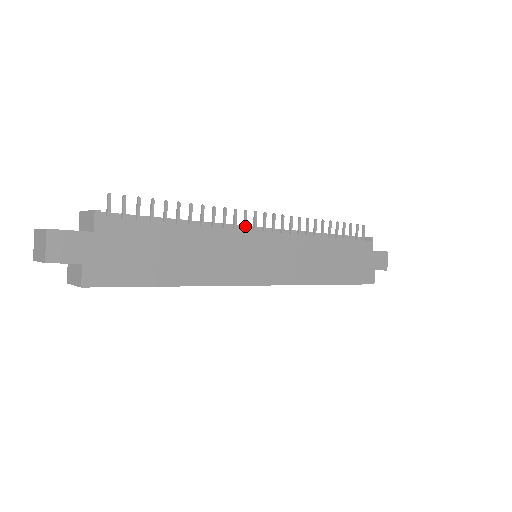
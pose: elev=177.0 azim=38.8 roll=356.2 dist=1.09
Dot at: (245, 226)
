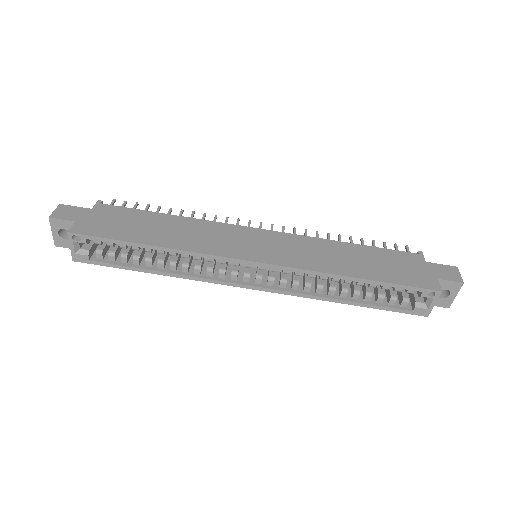
Dot at: occluded
